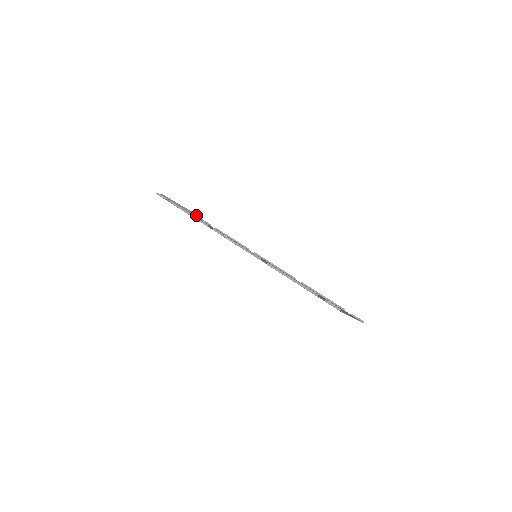
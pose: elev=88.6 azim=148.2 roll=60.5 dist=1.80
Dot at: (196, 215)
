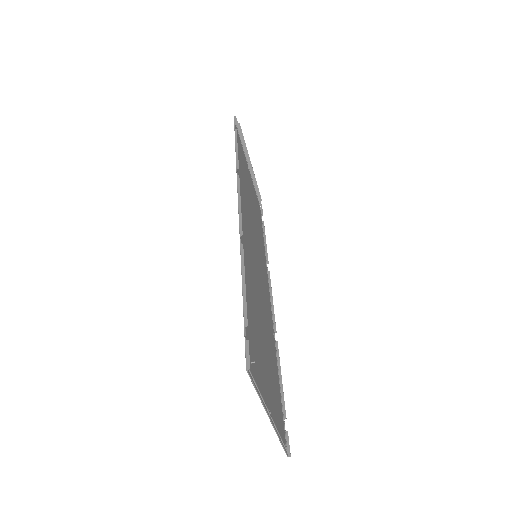
Dot at: (259, 192)
